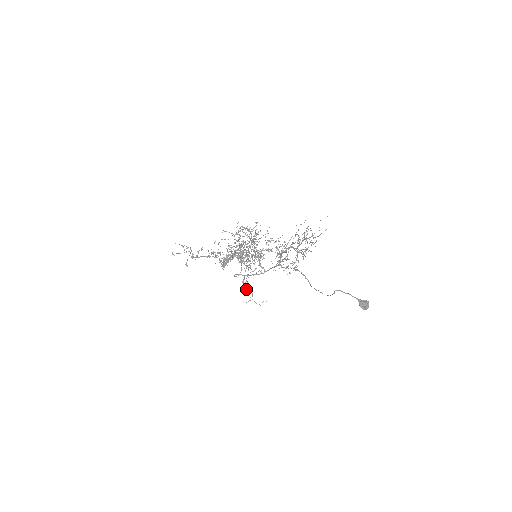
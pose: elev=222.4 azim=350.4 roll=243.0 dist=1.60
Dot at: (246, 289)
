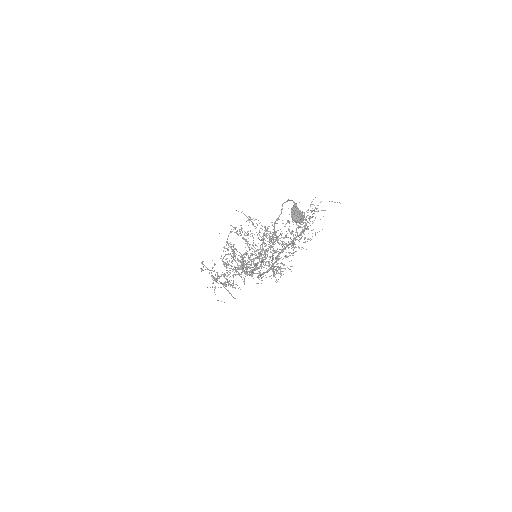
Dot at: (220, 276)
